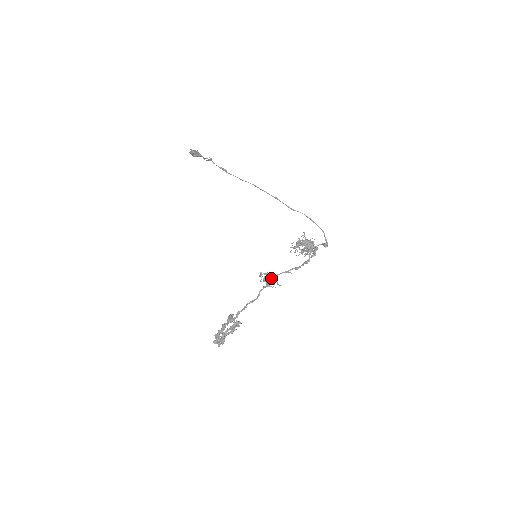
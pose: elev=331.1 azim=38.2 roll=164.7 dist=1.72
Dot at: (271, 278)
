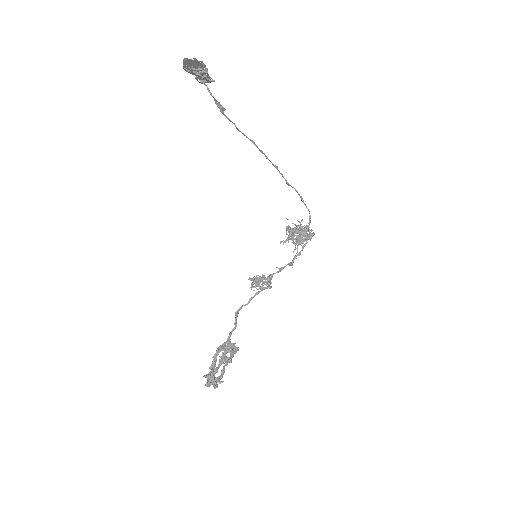
Dot at: (261, 279)
